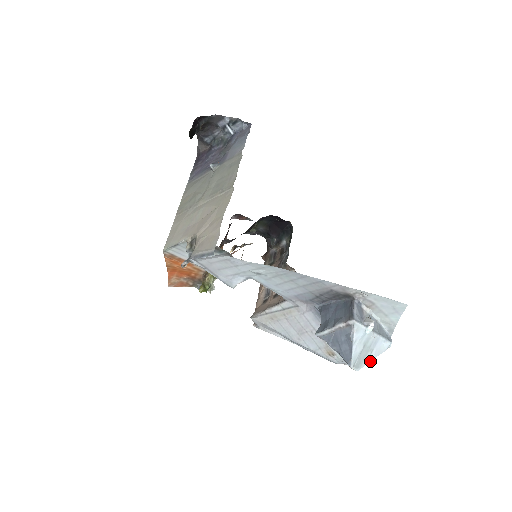
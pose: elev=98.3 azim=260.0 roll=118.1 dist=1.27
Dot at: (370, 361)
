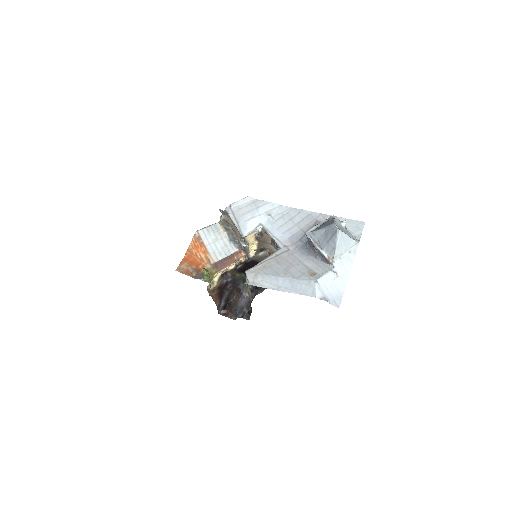
Dot at: (346, 234)
